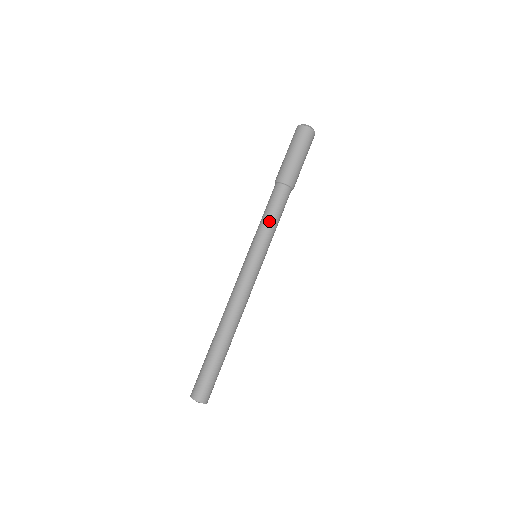
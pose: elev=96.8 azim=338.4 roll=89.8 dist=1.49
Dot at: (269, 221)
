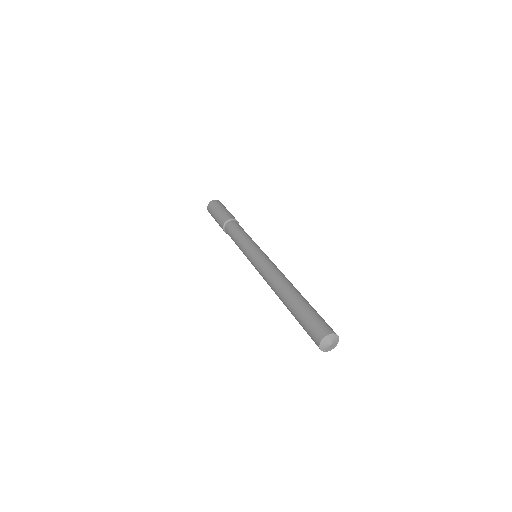
Dot at: (246, 234)
